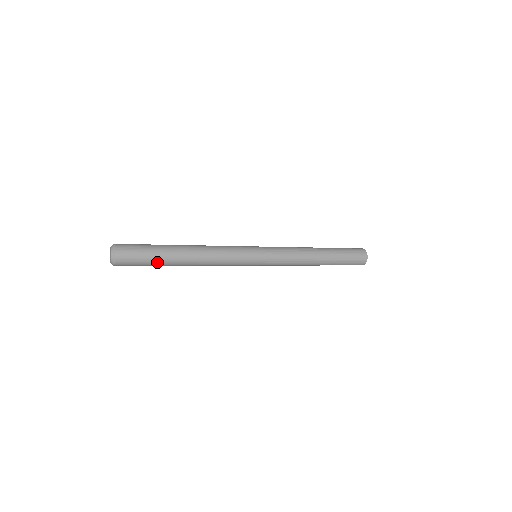
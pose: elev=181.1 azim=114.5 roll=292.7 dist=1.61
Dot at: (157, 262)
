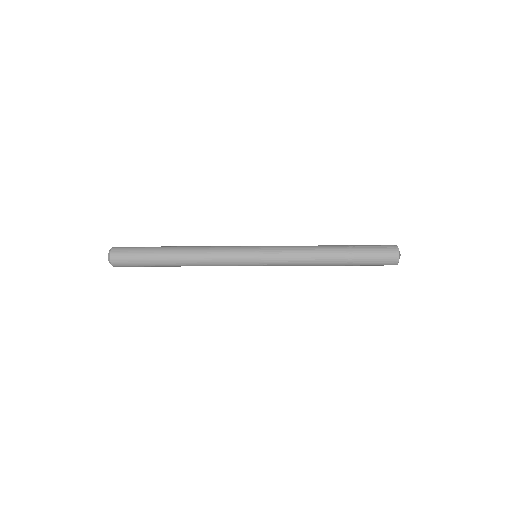
Dot at: (151, 266)
